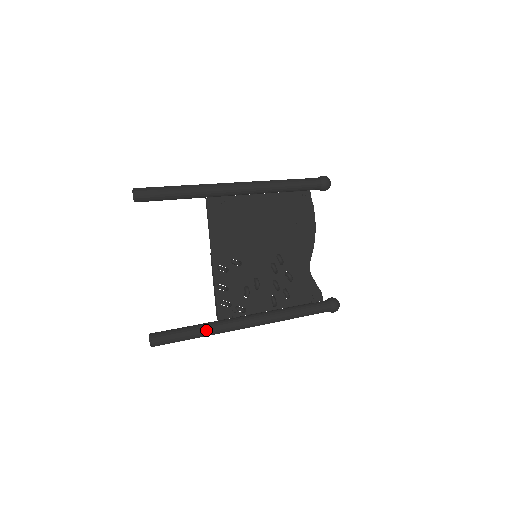
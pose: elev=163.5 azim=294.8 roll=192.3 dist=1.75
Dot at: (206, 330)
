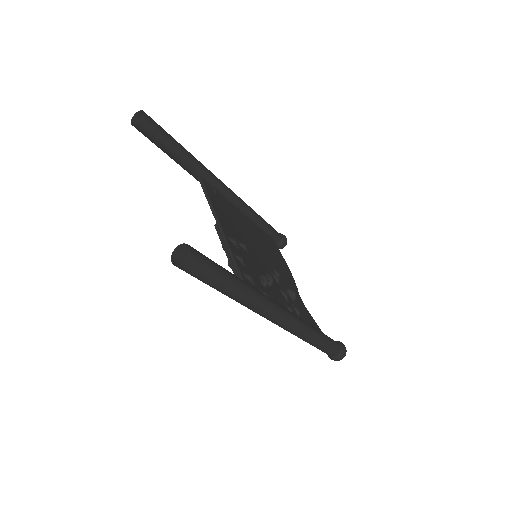
Dot at: (245, 283)
